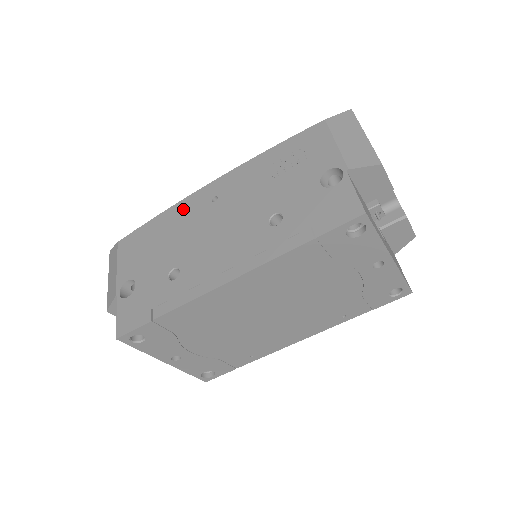
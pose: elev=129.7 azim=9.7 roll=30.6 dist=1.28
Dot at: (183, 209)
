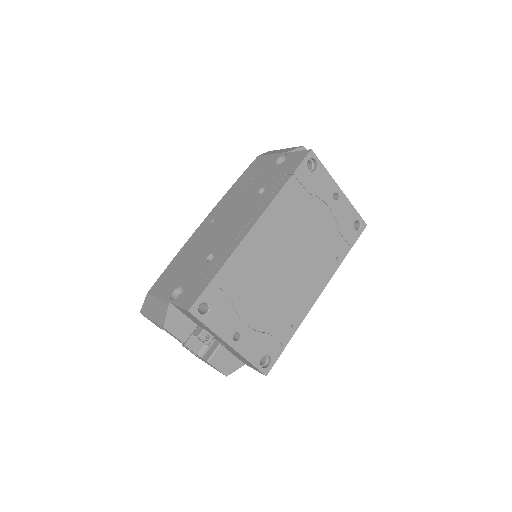
Dot at: (192, 241)
